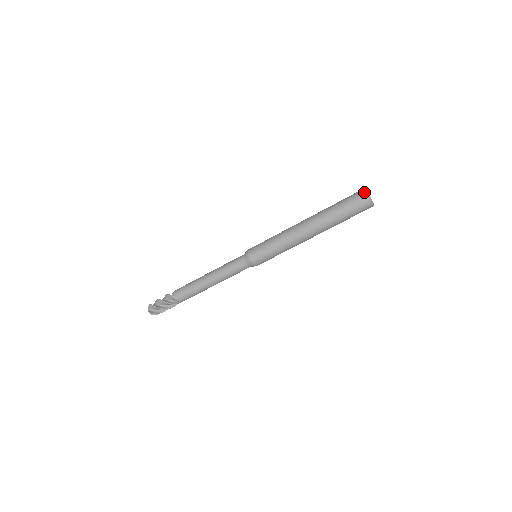
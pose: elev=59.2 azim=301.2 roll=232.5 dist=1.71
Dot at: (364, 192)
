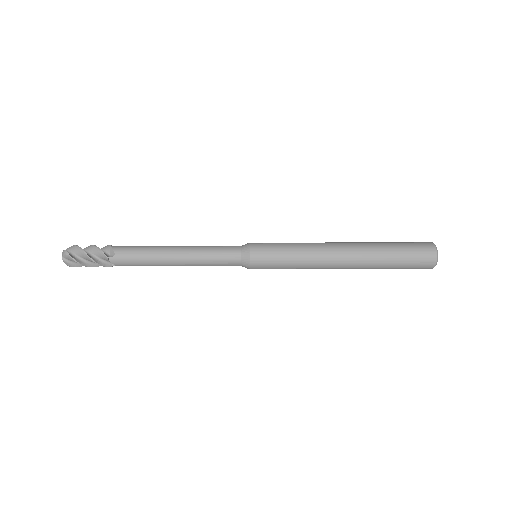
Dot at: (430, 242)
